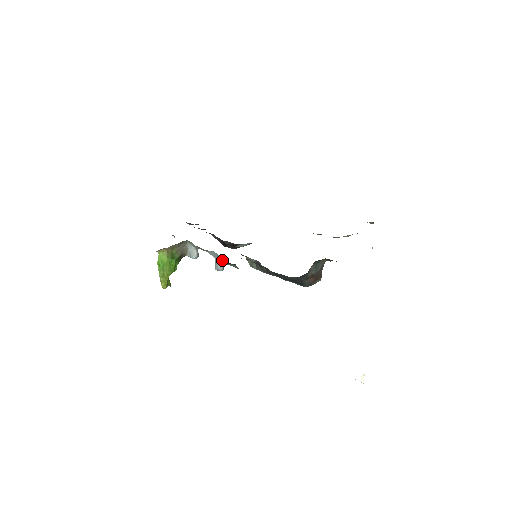
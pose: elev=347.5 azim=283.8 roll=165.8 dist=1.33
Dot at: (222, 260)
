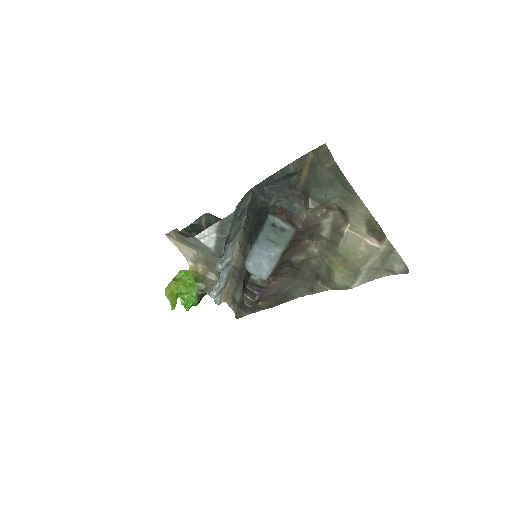
Dot at: (226, 254)
